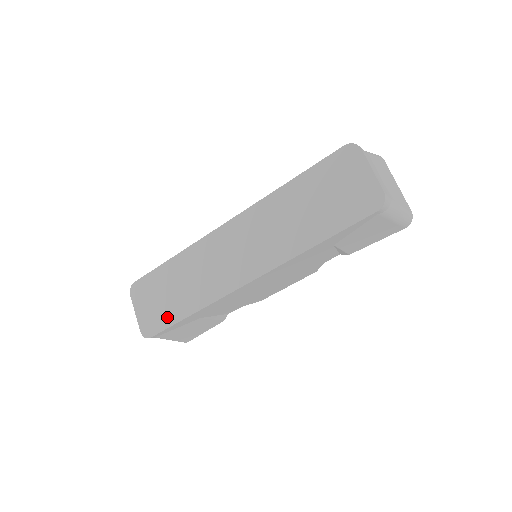
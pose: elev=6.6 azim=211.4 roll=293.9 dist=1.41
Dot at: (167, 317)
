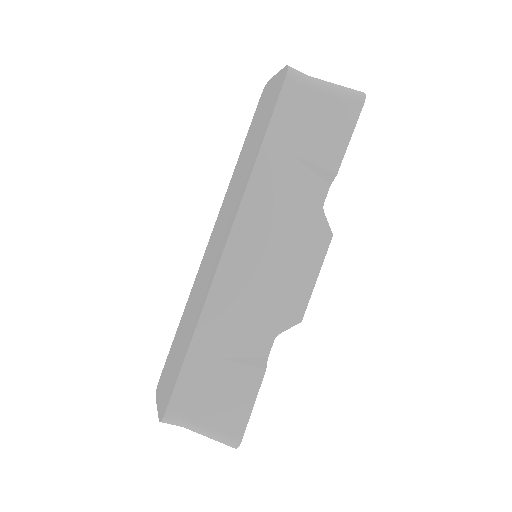
Dot at: (176, 371)
